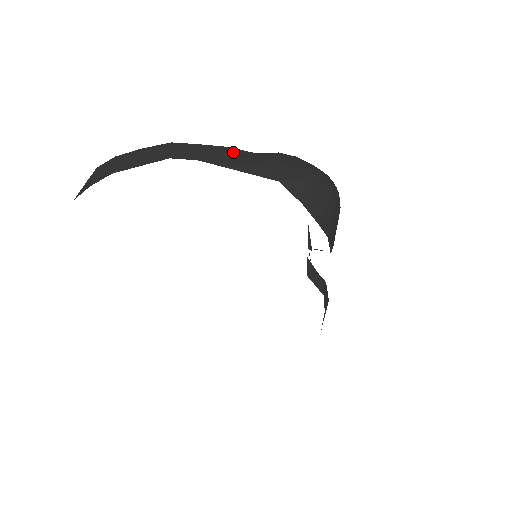
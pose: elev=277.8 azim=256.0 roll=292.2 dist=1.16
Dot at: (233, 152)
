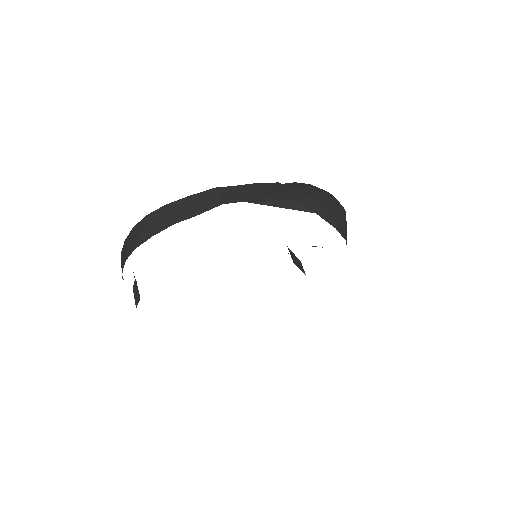
Dot at: (262, 187)
